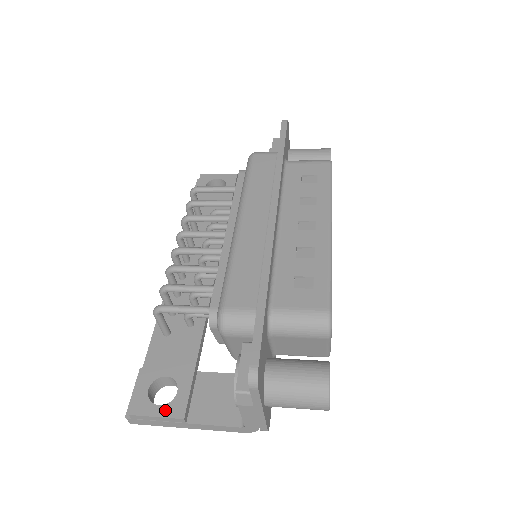
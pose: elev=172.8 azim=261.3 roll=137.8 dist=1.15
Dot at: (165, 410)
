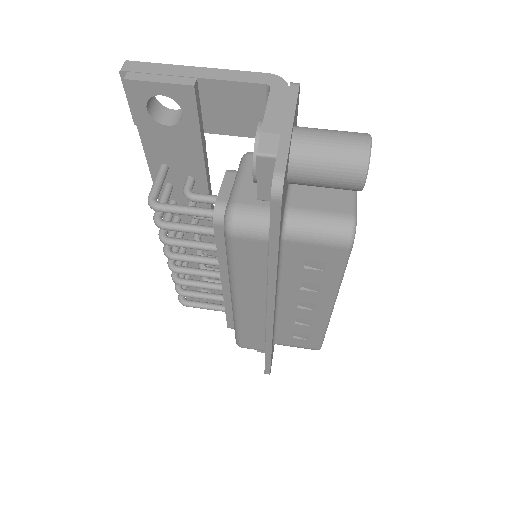
Dot at: (210, 302)
